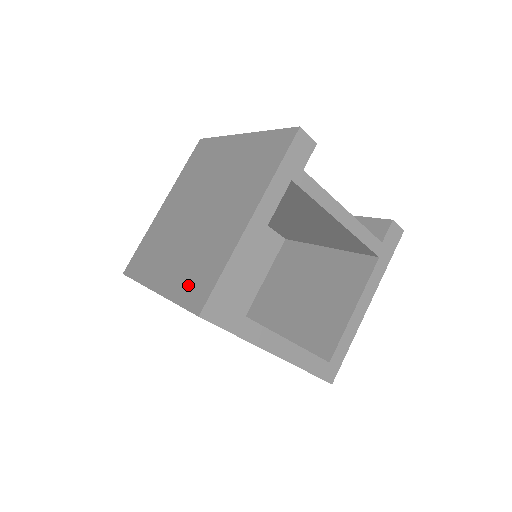
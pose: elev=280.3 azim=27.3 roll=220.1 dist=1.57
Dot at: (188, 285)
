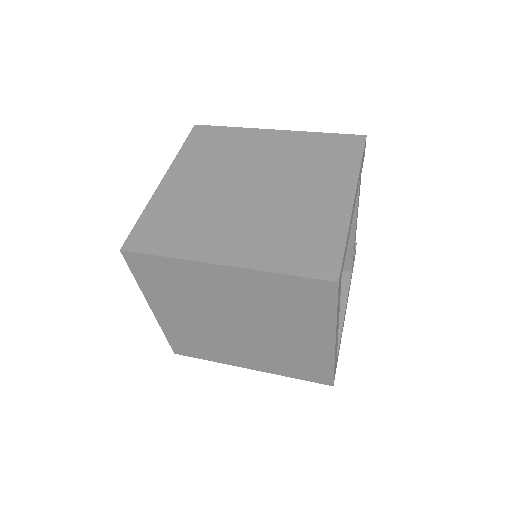
Dot at: (293, 255)
